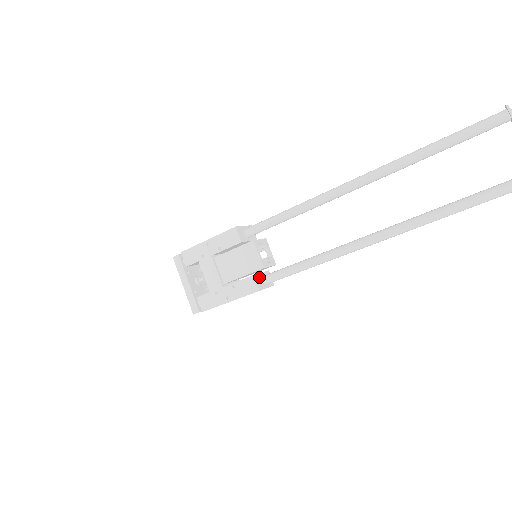
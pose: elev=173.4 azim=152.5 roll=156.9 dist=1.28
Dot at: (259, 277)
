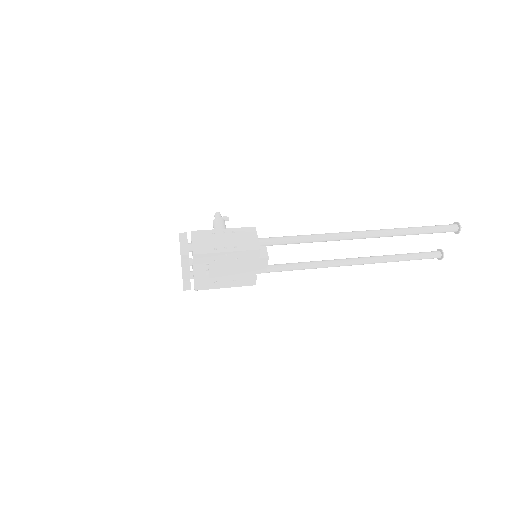
Dot at: occluded
